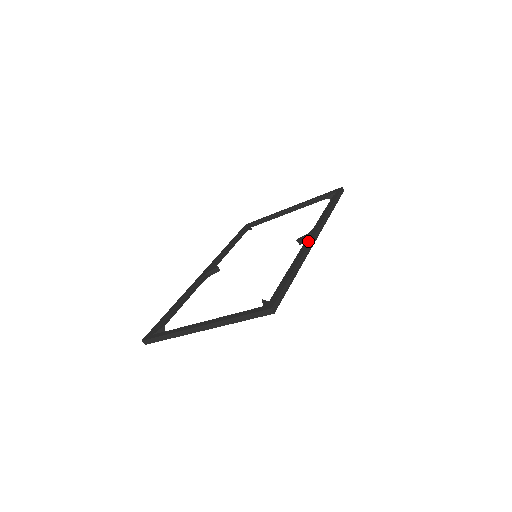
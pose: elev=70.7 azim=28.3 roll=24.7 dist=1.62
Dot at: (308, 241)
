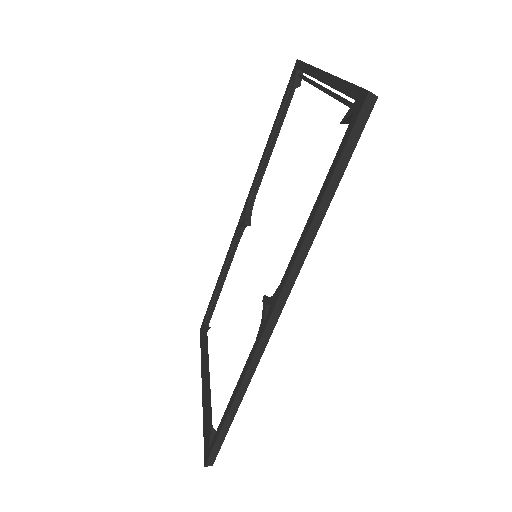
Dot at: (258, 336)
